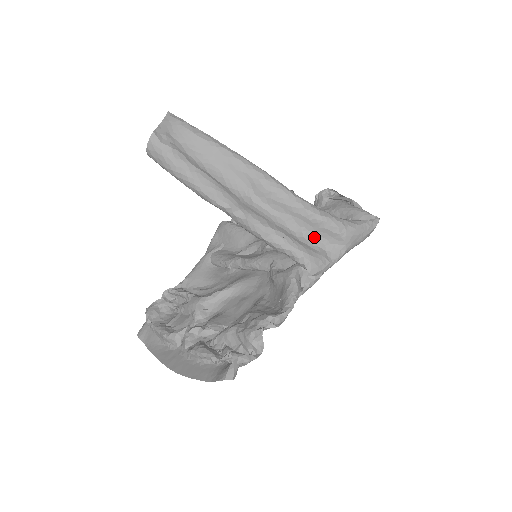
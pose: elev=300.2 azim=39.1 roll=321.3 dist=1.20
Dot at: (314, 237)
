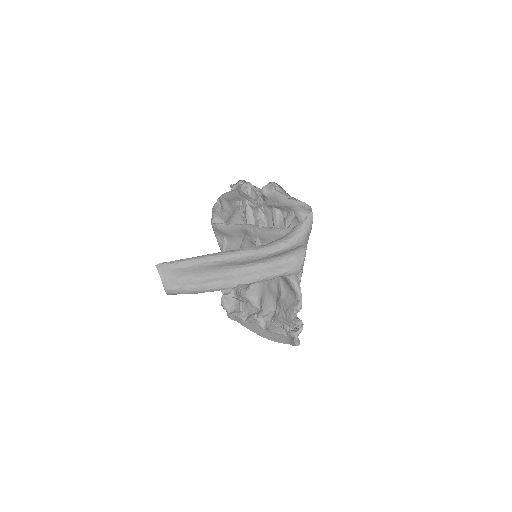
Dot at: (285, 255)
